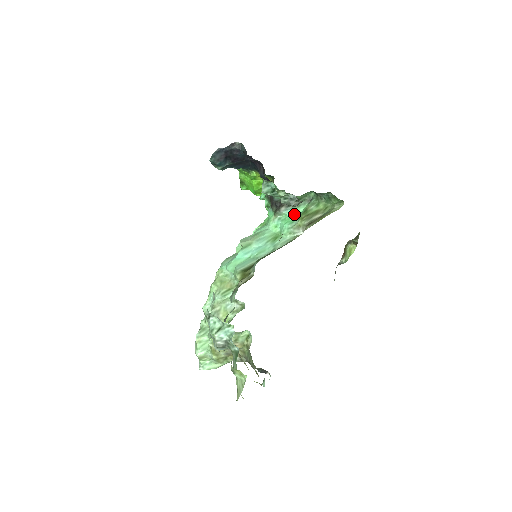
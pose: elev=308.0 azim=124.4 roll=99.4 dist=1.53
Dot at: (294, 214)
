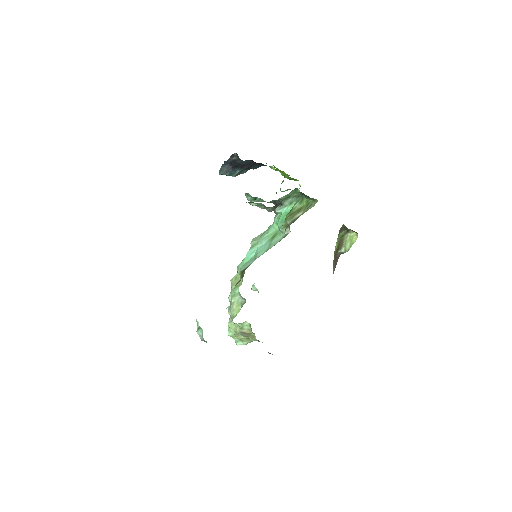
Dot at: (288, 211)
